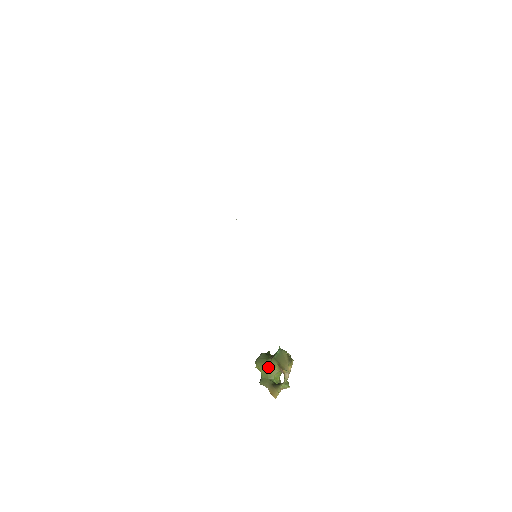
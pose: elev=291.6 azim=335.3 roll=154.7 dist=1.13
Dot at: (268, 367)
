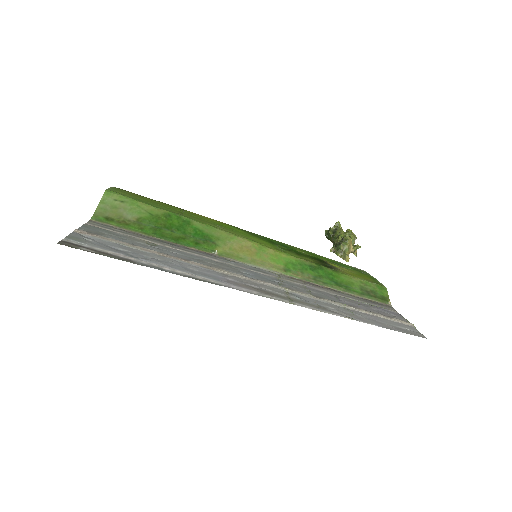
Dot at: occluded
